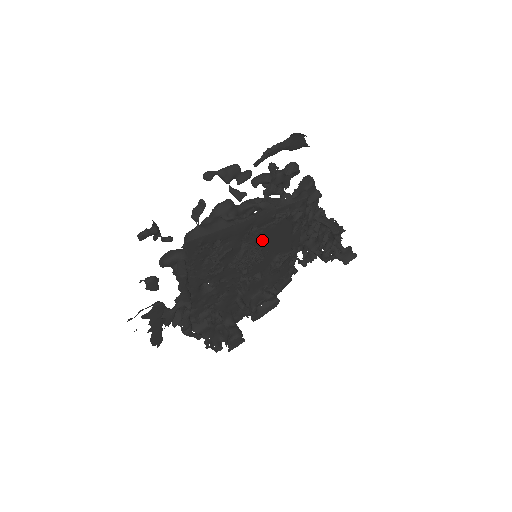
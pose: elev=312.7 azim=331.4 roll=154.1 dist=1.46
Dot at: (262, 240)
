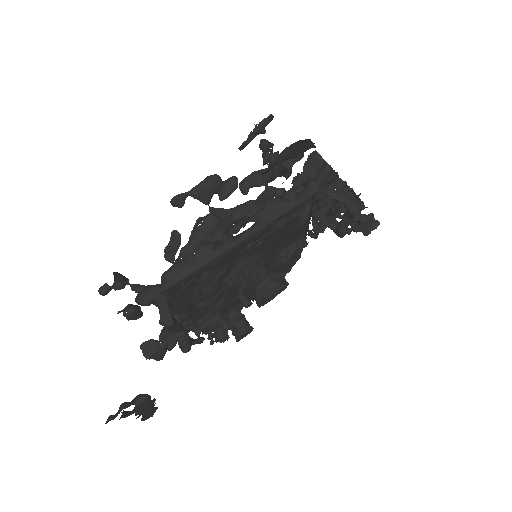
Dot at: (262, 247)
